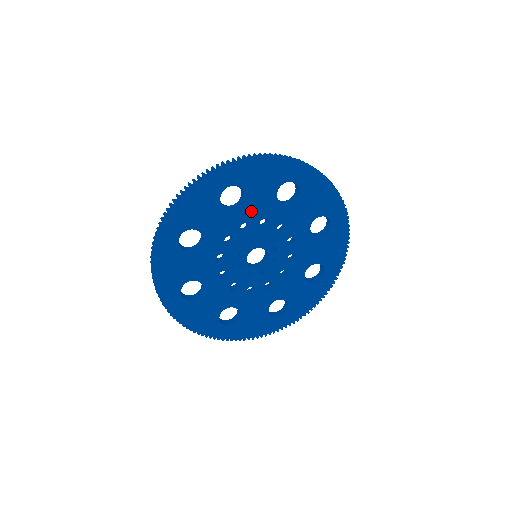
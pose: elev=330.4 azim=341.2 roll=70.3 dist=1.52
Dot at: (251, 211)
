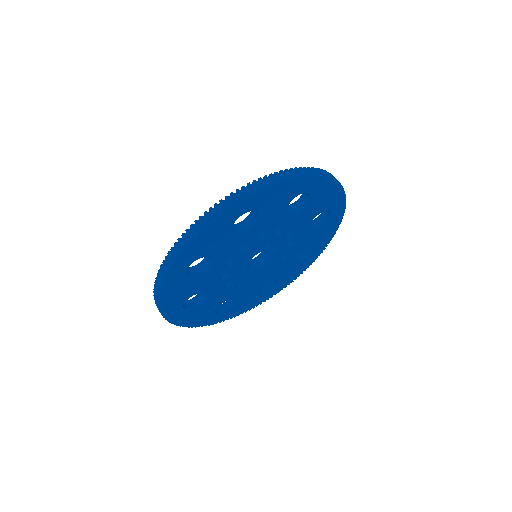
Dot at: (224, 255)
